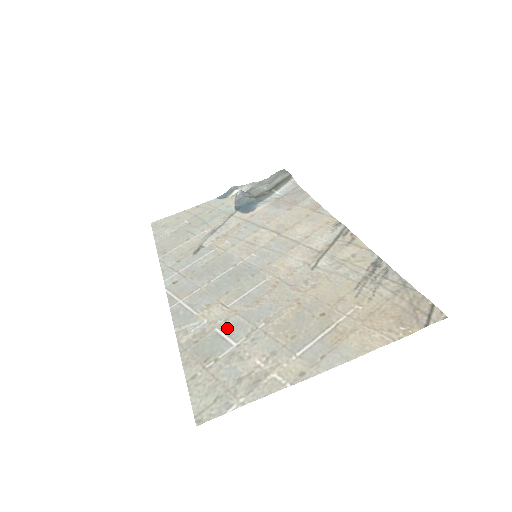
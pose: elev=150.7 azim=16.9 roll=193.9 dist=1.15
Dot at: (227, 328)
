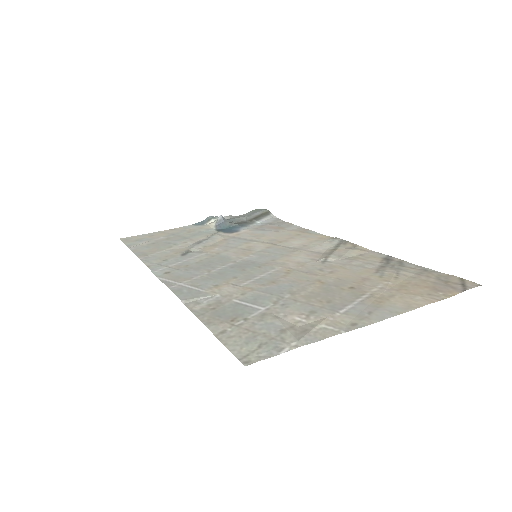
Dot at: (247, 299)
